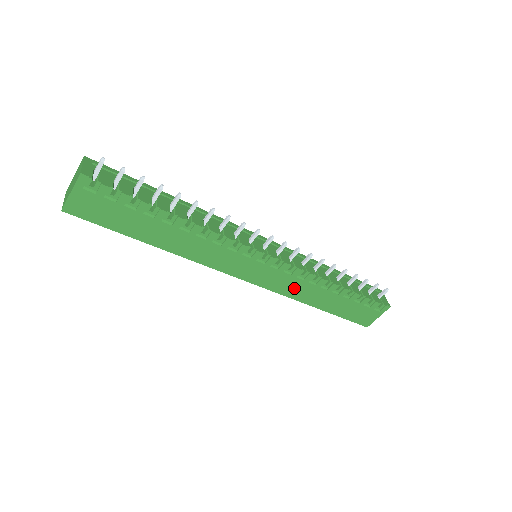
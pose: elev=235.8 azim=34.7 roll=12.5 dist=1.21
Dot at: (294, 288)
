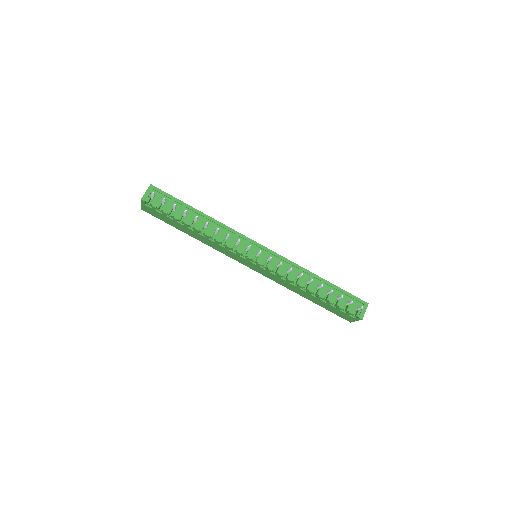
Dot at: (282, 282)
